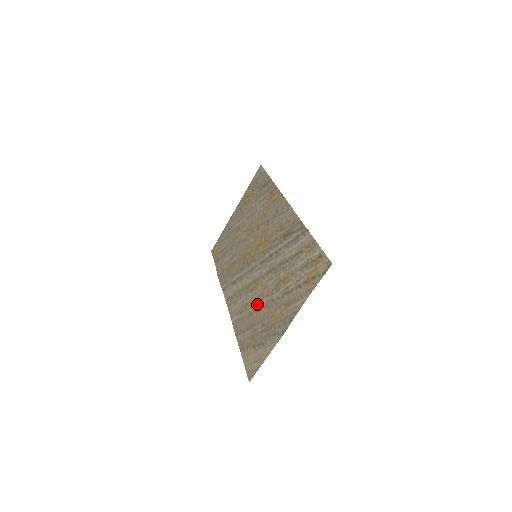
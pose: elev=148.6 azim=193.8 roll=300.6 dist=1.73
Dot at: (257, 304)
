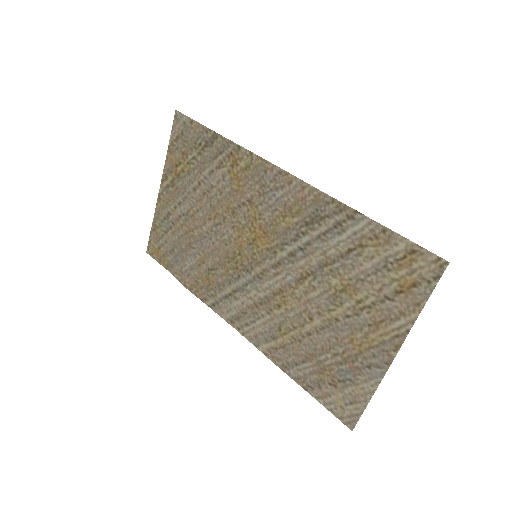
Dot at: (303, 326)
